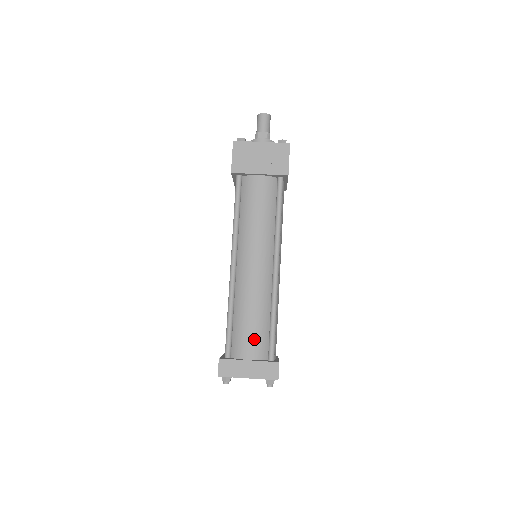
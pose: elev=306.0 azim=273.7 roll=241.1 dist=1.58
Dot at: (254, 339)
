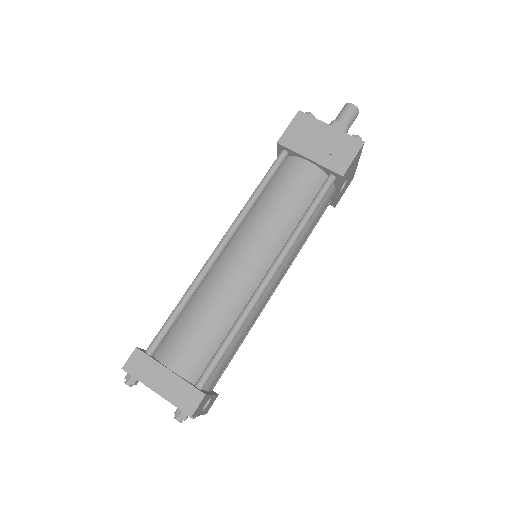
Dot at: (192, 348)
